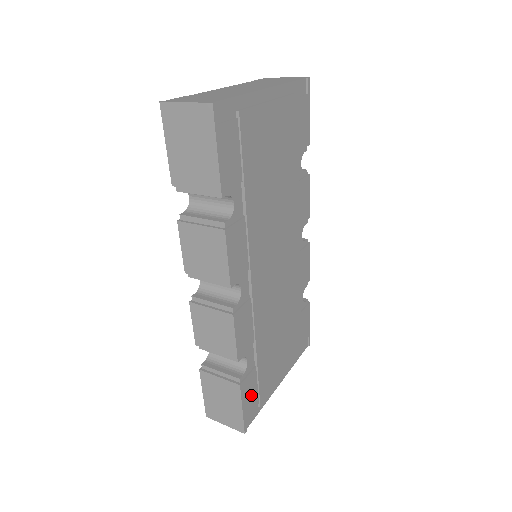
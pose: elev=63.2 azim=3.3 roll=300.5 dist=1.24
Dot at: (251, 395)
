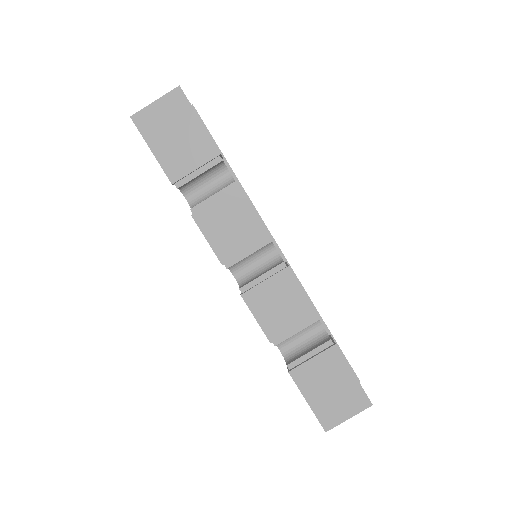
Dot at: occluded
